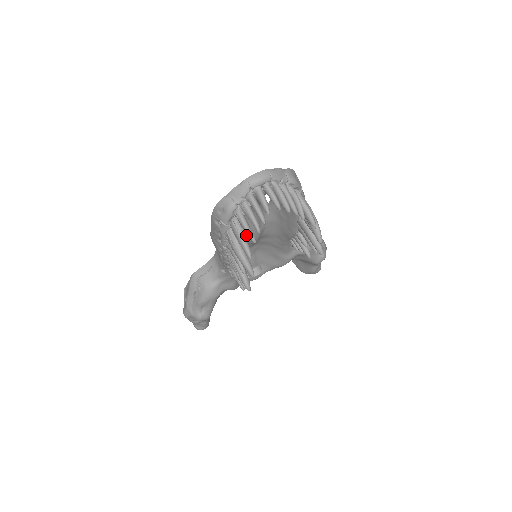
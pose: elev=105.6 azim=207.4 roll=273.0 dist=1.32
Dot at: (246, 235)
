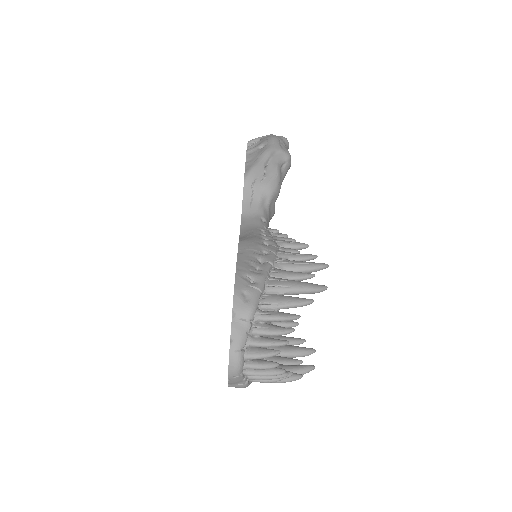
Dot at: occluded
